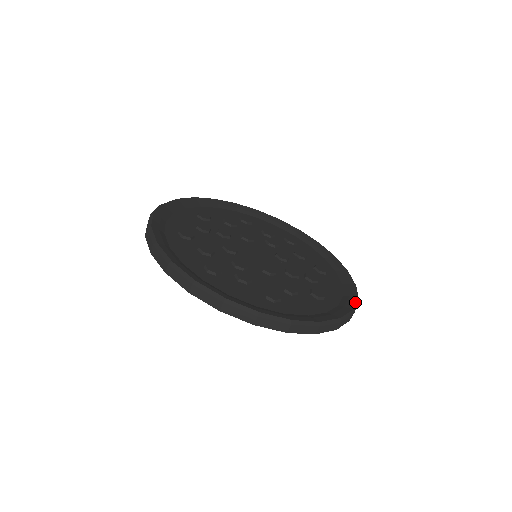
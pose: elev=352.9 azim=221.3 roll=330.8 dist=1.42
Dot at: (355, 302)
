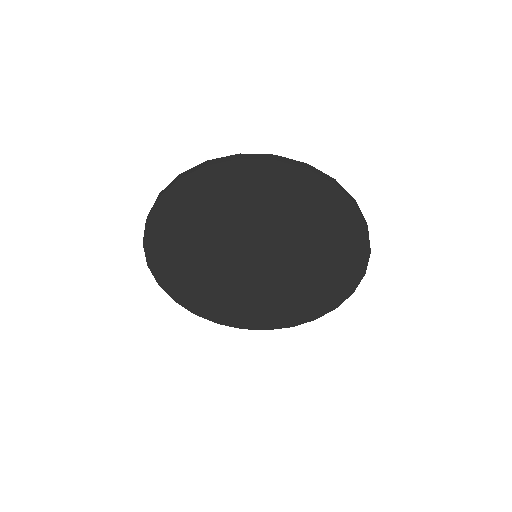
Dot at: occluded
